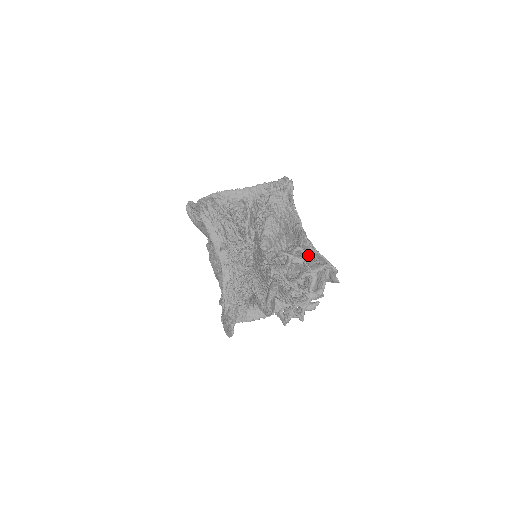
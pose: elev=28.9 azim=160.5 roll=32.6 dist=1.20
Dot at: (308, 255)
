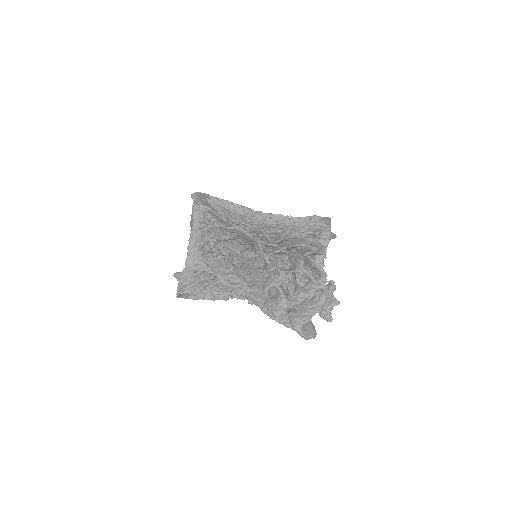
Dot at: (282, 252)
